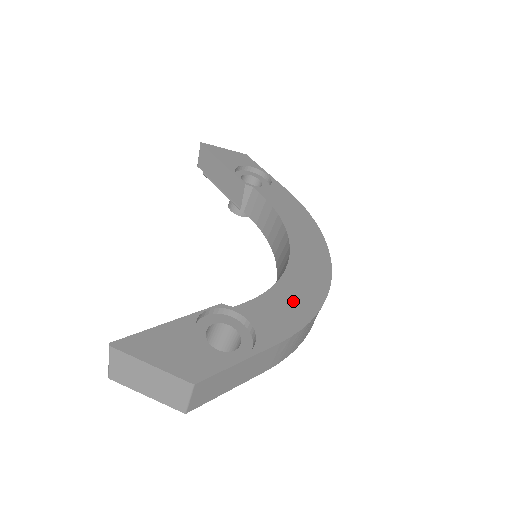
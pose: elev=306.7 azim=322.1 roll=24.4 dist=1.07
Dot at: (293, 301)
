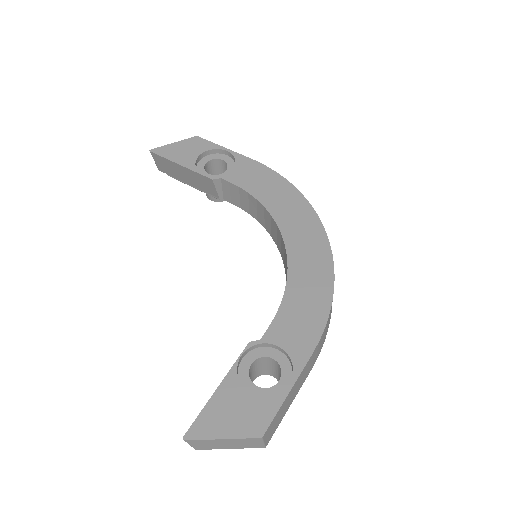
Dot at: (307, 300)
